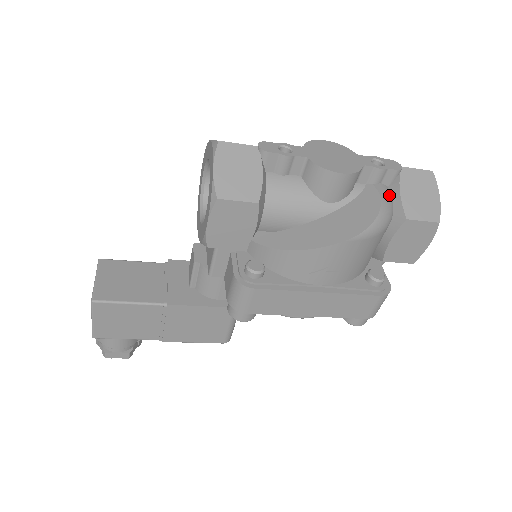
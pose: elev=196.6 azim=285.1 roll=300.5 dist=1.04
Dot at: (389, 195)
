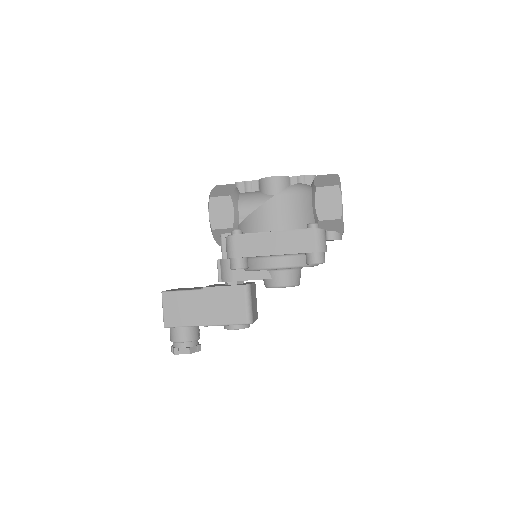
Dot at: (308, 185)
